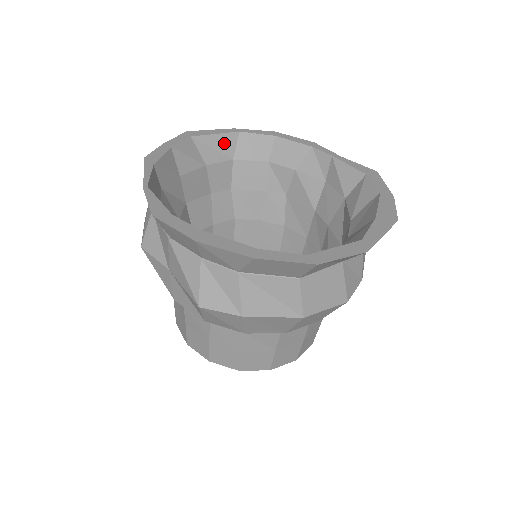
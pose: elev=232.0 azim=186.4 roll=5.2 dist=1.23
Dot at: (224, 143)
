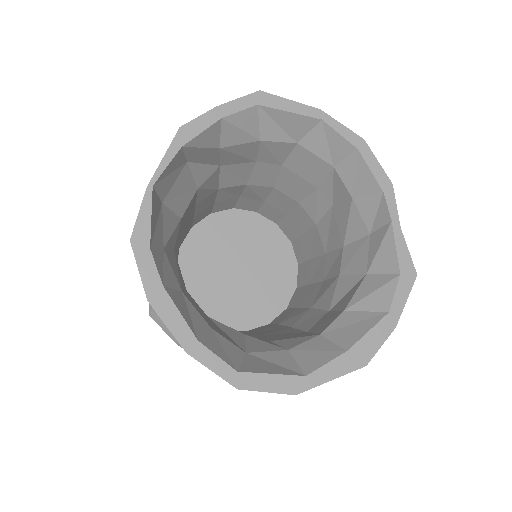
Dot at: (296, 124)
